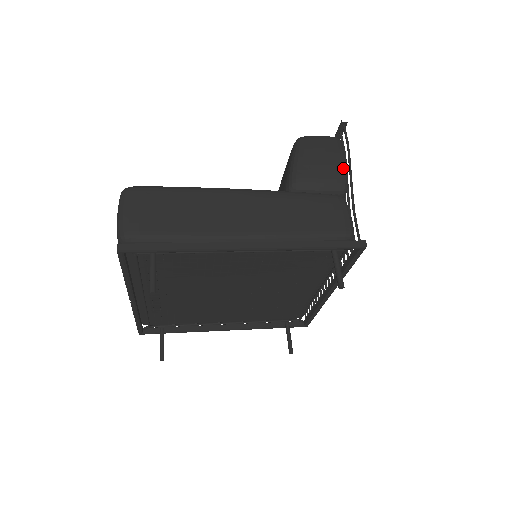
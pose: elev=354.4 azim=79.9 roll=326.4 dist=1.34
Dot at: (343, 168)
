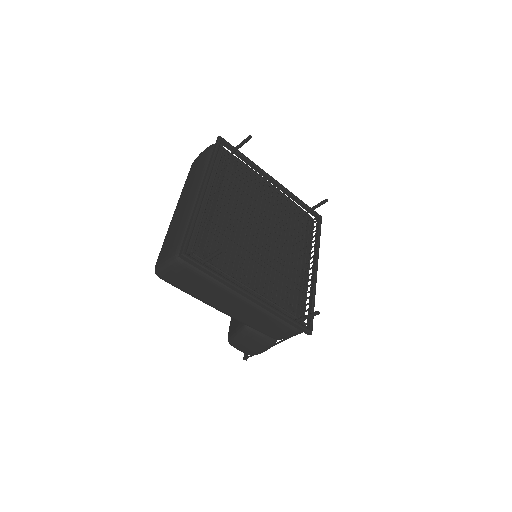
Dot at: occluded
